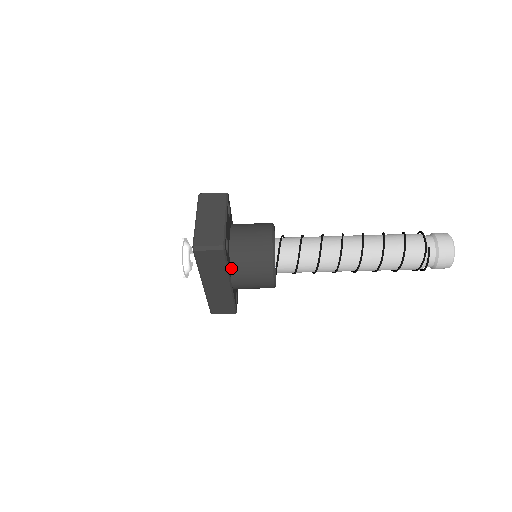
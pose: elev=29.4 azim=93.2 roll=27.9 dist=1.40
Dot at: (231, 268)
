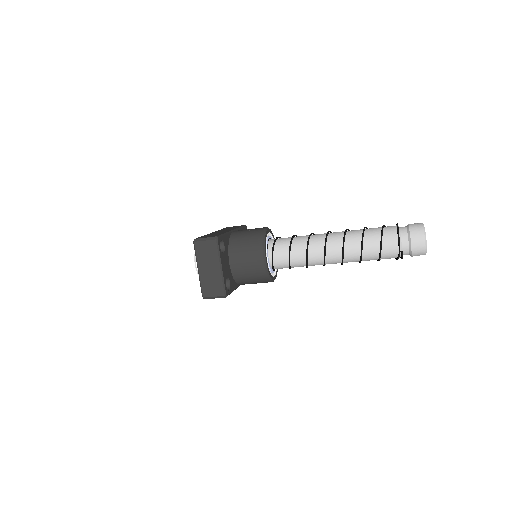
Dot at: (237, 283)
